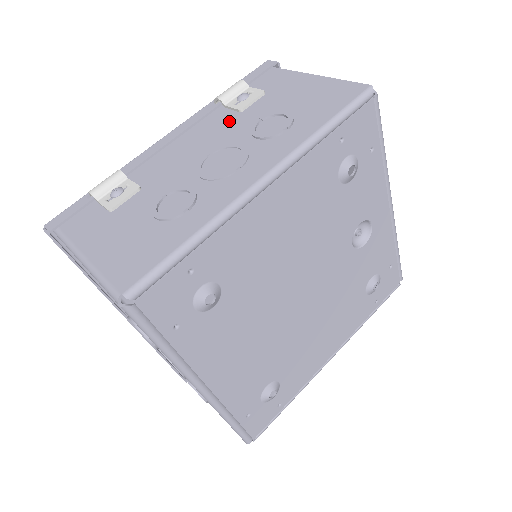
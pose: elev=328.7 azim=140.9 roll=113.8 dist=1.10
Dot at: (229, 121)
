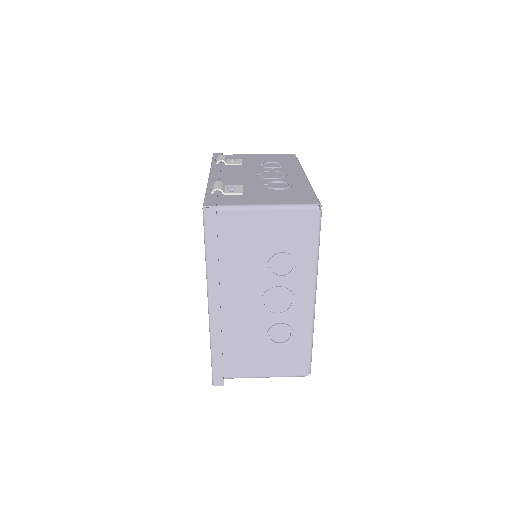
Dot at: (242, 167)
